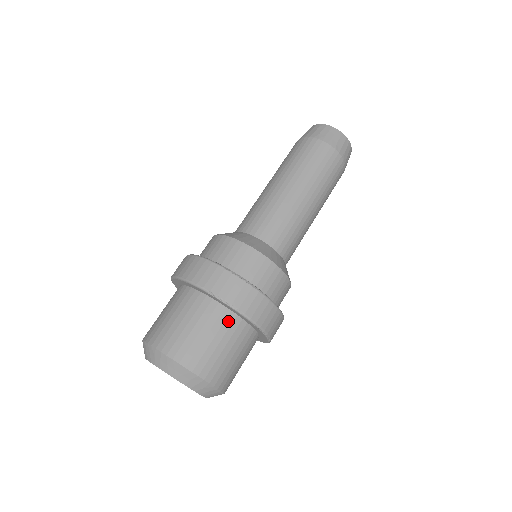
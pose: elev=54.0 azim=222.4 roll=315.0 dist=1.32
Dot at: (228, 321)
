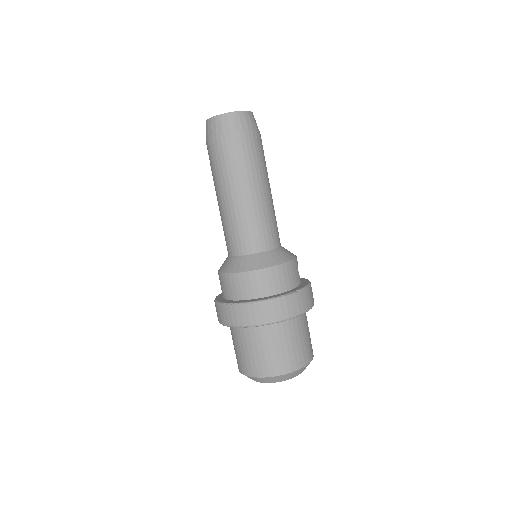
Dot at: (257, 332)
